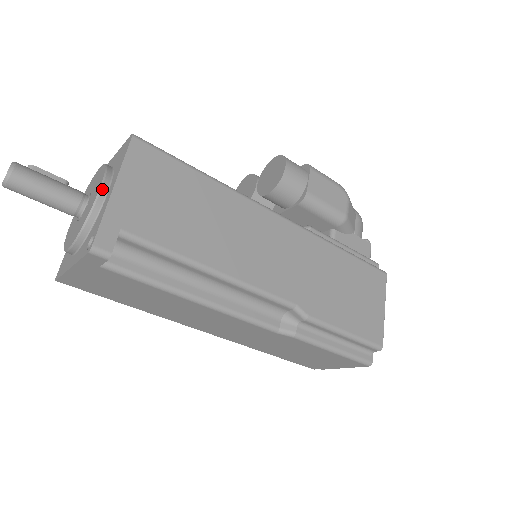
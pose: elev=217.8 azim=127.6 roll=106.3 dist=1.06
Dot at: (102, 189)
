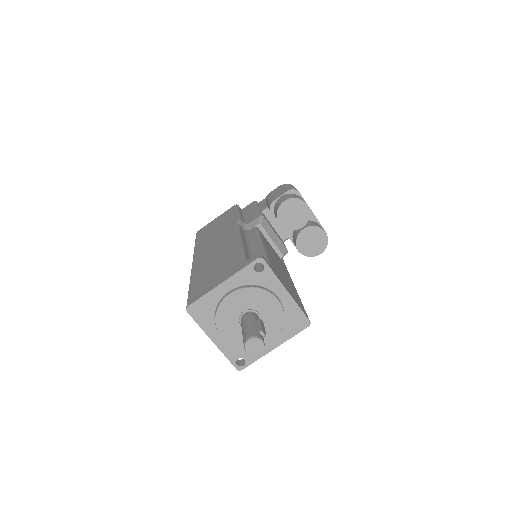
Dot at: (270, 342)
